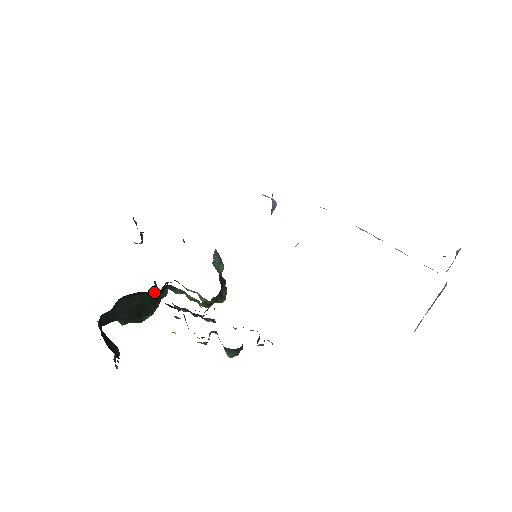
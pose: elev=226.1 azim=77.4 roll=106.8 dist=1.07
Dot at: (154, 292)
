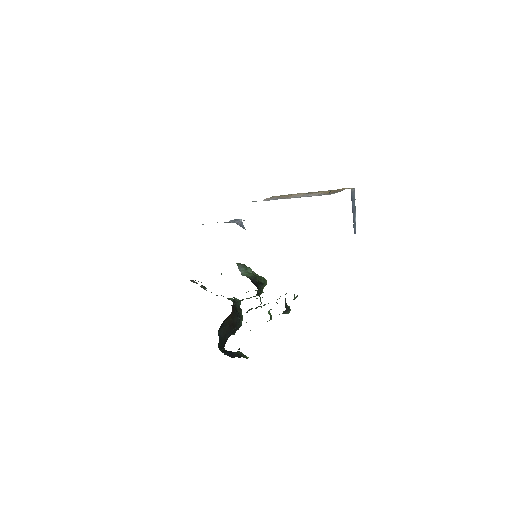
Dot at: (229, 315)
